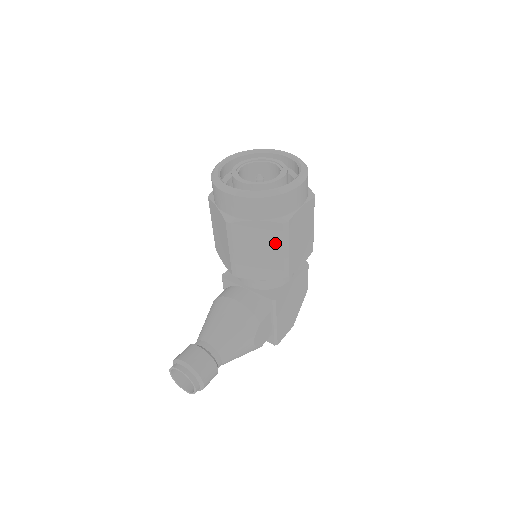
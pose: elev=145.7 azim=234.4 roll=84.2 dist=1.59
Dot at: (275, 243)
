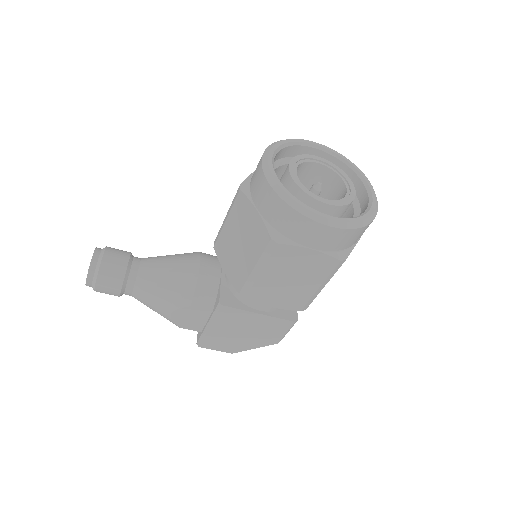
Dot at: (254, 251)
